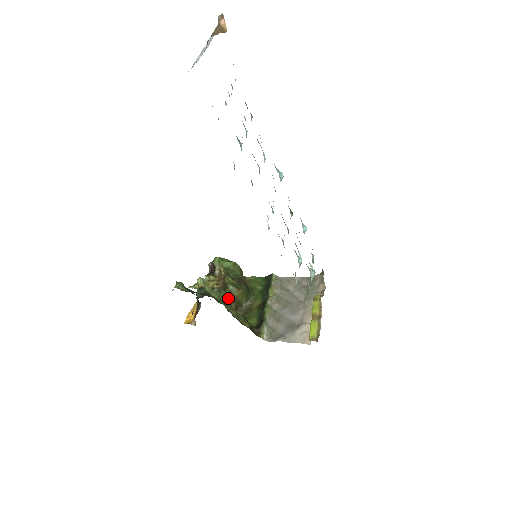
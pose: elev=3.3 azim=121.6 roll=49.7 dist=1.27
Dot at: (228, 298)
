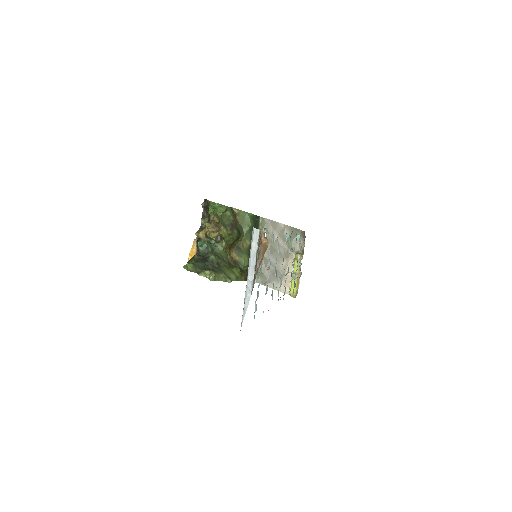
Dot at: (224, 248)
